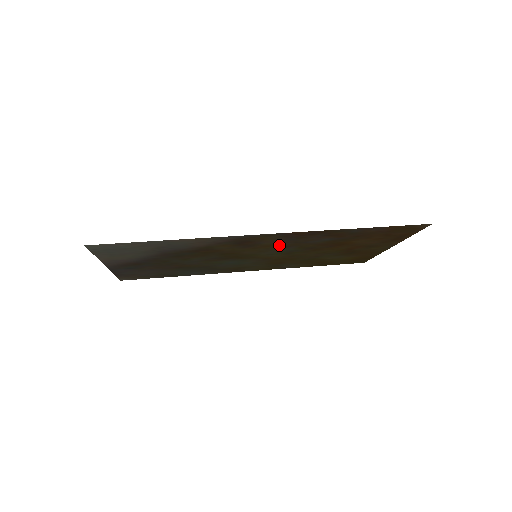
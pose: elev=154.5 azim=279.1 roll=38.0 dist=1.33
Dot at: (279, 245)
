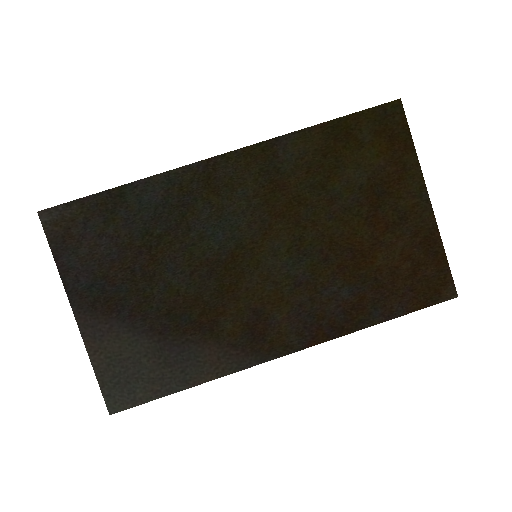
Dot at: (291, 296)
